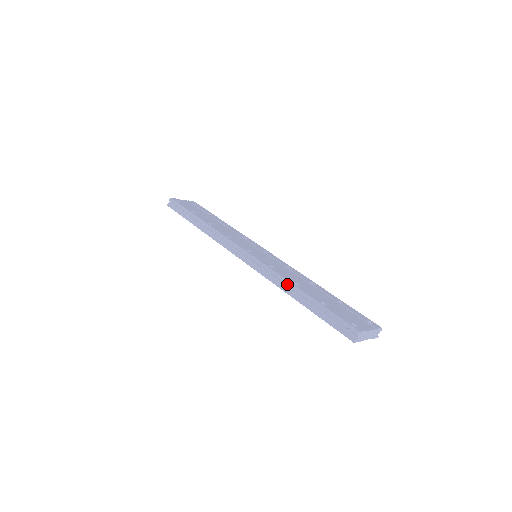
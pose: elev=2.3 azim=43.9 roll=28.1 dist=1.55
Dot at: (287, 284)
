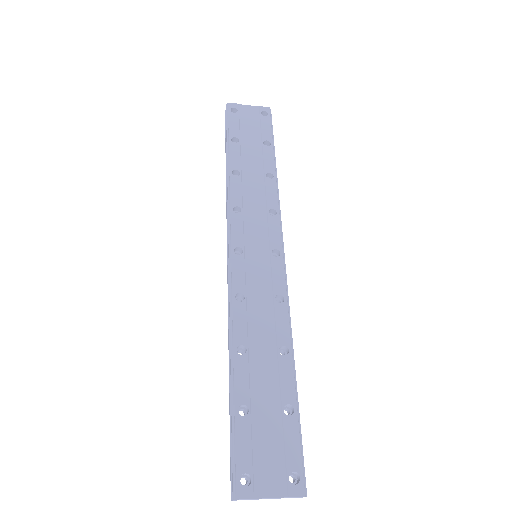
Dot at: (230, 344)
